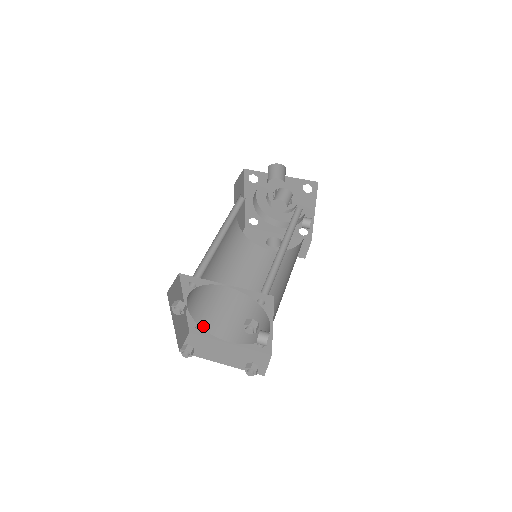
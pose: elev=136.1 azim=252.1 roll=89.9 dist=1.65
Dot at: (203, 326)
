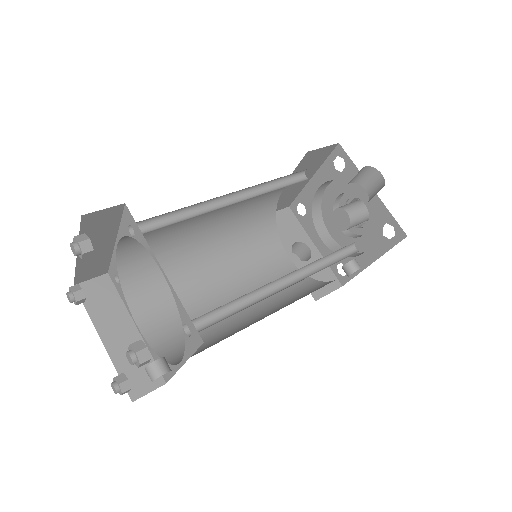
Dot at: (124, 281)
